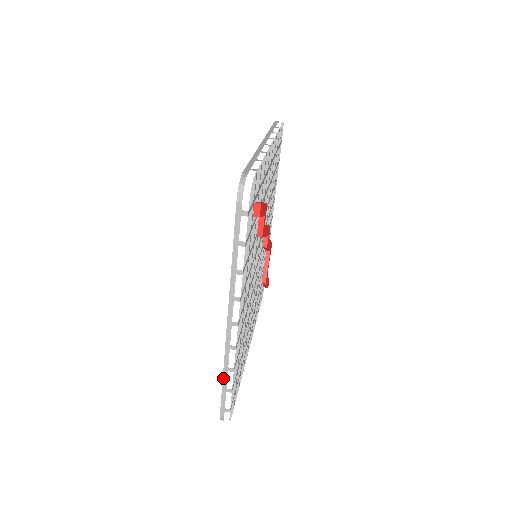
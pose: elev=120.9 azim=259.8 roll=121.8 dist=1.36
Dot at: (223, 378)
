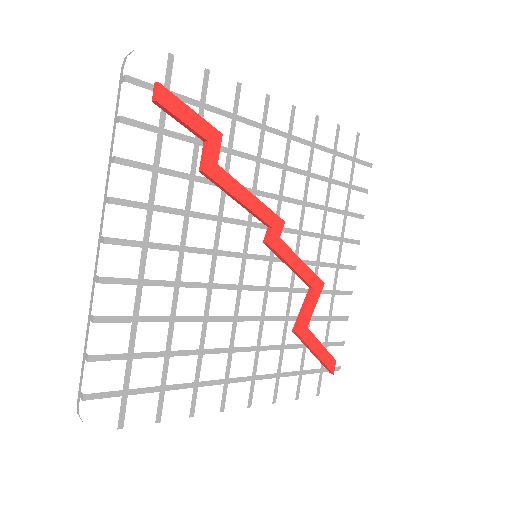
Dot at: (86, 334)
